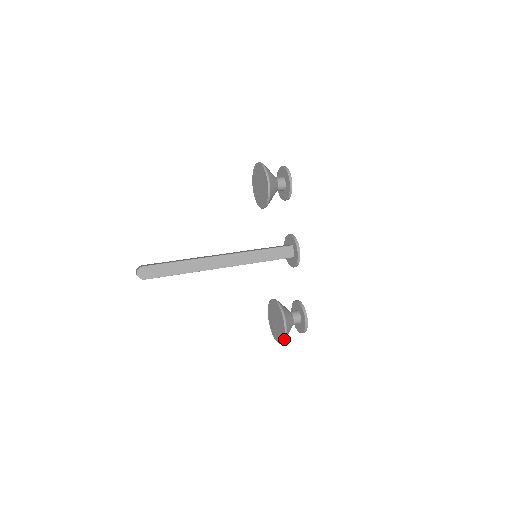
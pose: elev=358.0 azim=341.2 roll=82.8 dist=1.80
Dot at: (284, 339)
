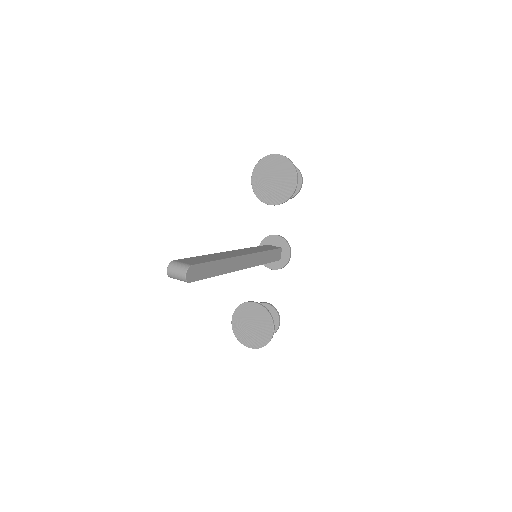
Dot at: (265, 345)
